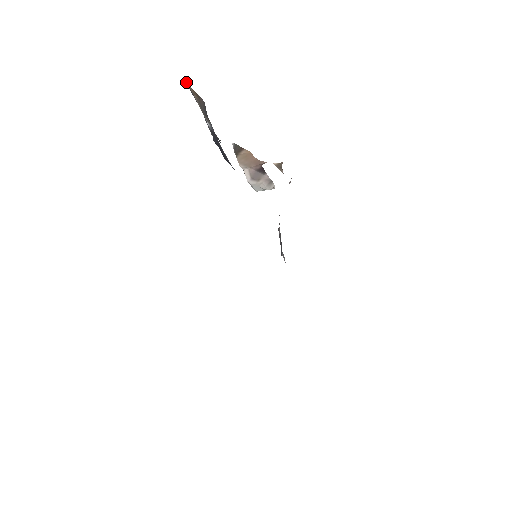
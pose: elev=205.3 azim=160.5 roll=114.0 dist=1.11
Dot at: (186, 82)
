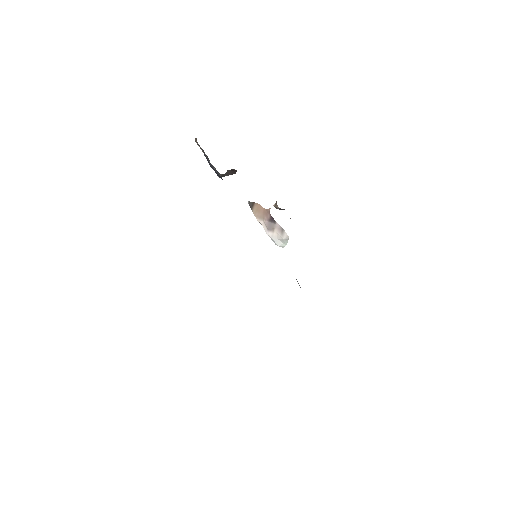
Dot at: (196, 142)
